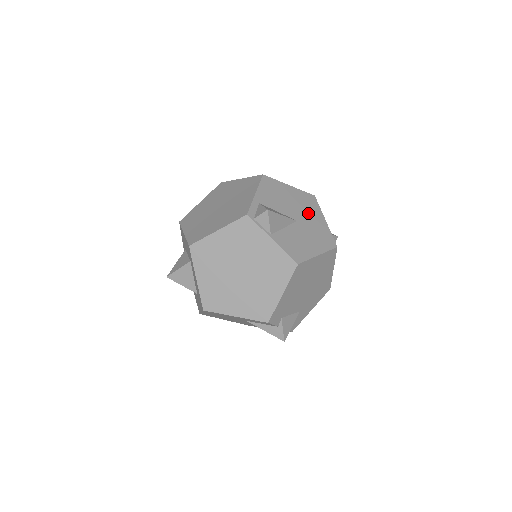
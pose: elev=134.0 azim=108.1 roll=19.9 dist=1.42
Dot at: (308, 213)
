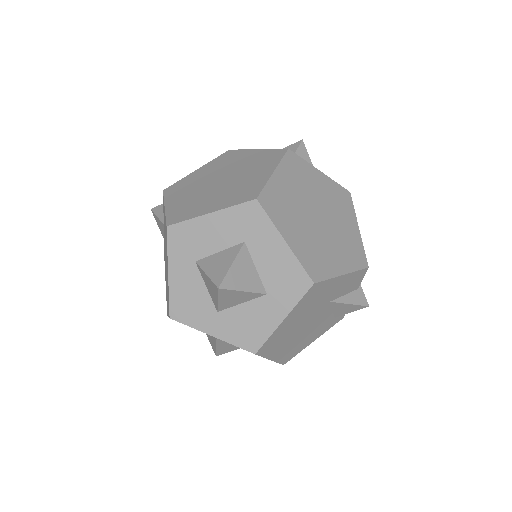
Dot at: occluded
